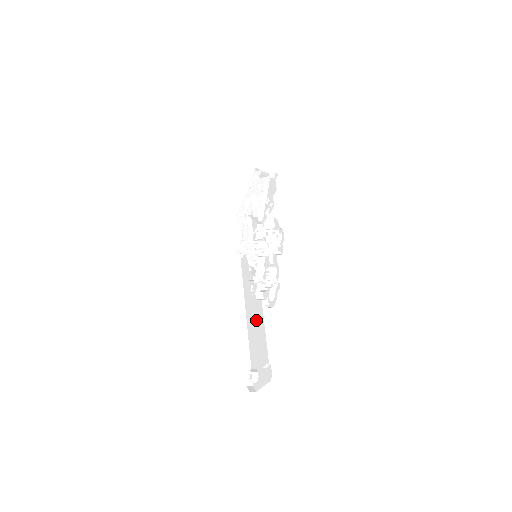
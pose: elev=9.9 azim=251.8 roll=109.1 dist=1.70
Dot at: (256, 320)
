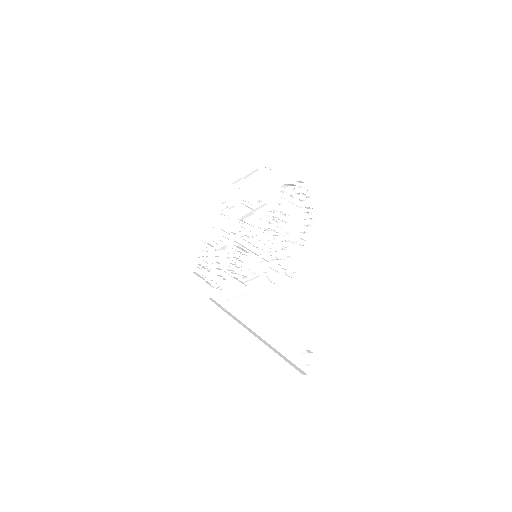
Dot at: (279, 313)
